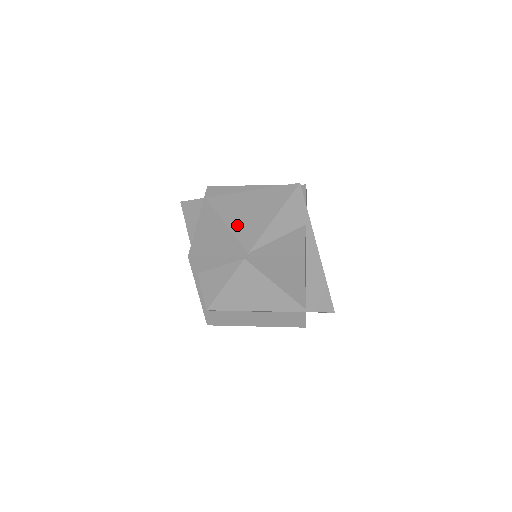
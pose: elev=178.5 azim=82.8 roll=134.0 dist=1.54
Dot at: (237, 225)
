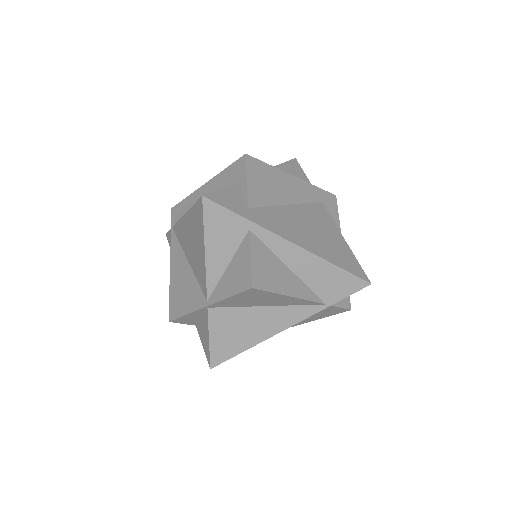
Dot at: (192, 263)
